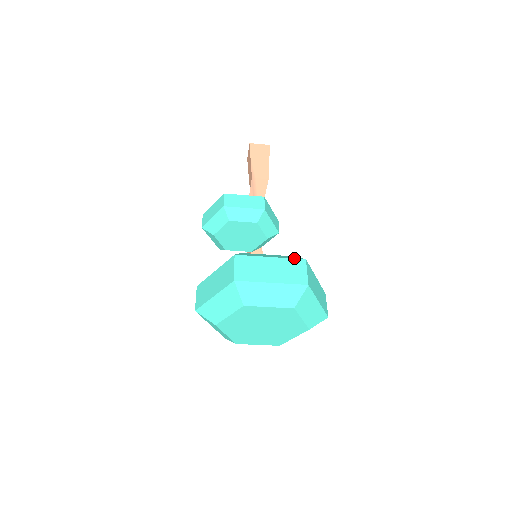
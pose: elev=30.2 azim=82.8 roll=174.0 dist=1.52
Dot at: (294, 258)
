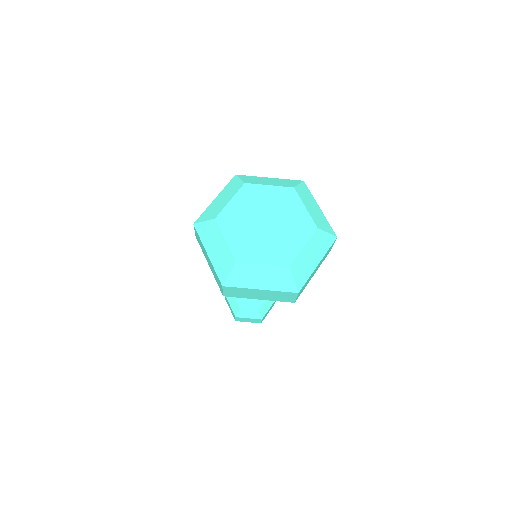
Dot at: occluded
